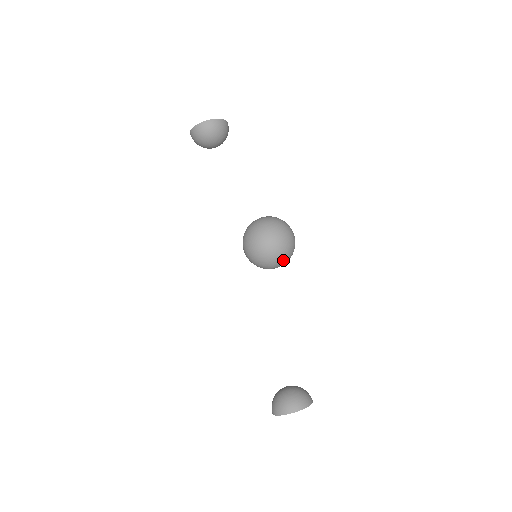
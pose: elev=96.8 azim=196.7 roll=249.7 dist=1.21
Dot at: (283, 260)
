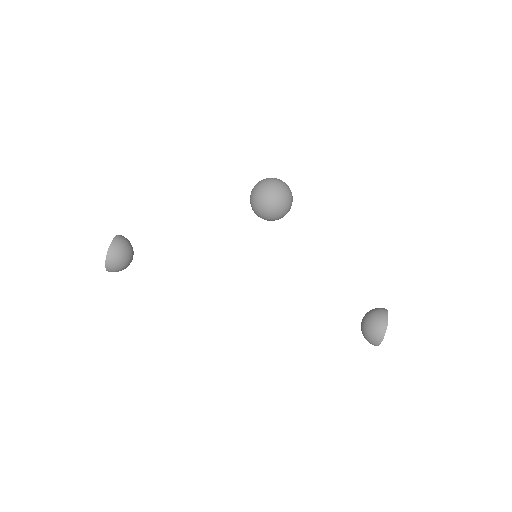
Dot at: (291, 193)
